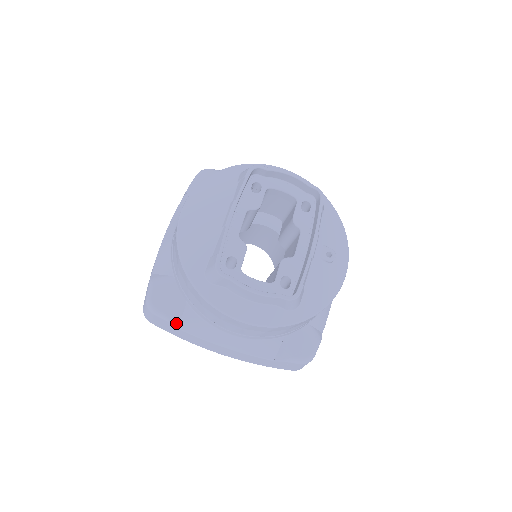
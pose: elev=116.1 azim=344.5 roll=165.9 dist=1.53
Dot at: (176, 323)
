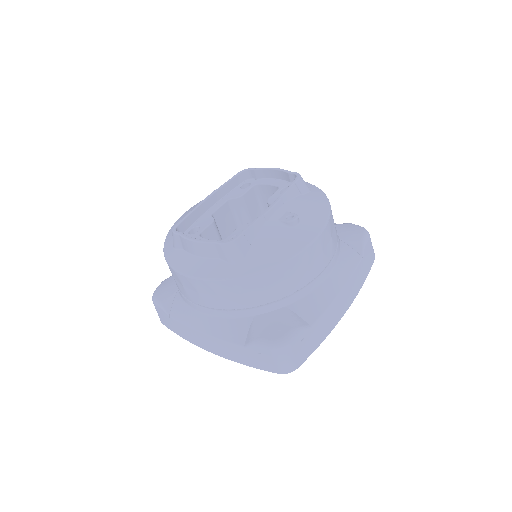
Dot at: (167, 310)
